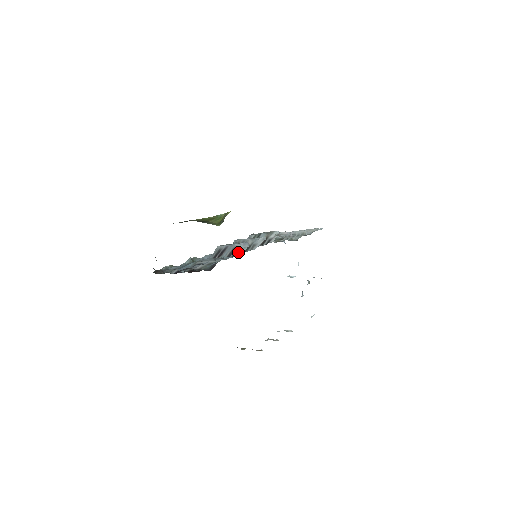
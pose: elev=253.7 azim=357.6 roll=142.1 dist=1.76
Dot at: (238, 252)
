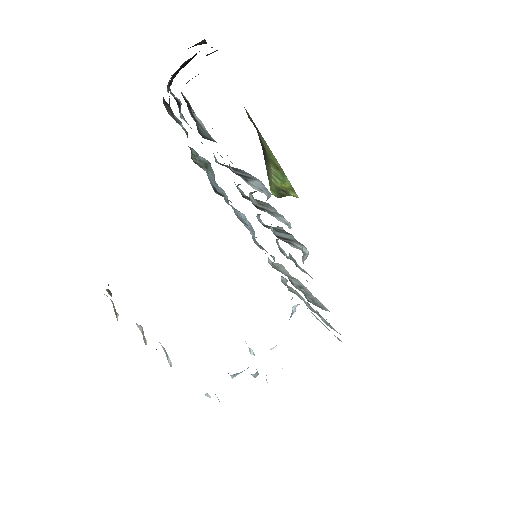
Dot at: (250, 182)
